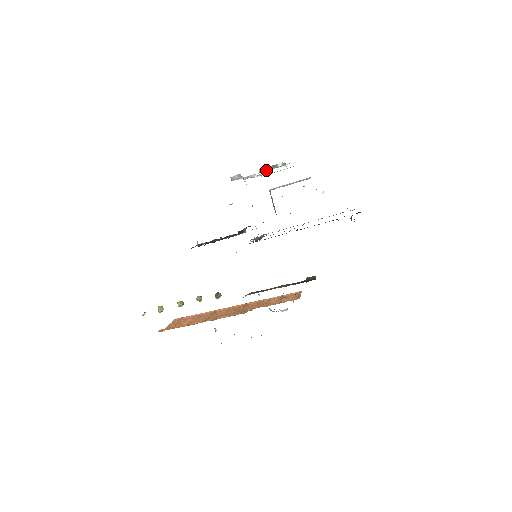
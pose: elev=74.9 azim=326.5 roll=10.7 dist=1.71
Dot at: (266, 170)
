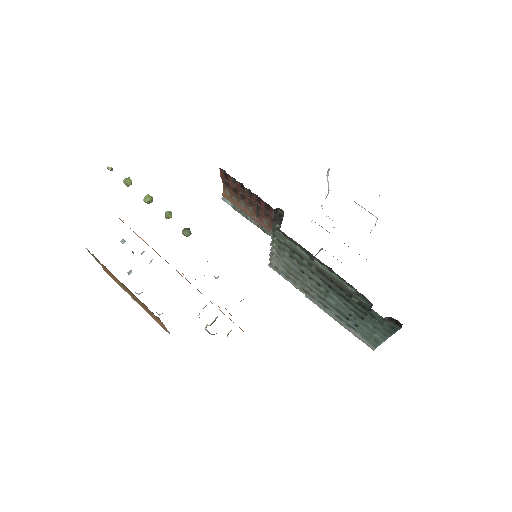
Dot at: occluded
